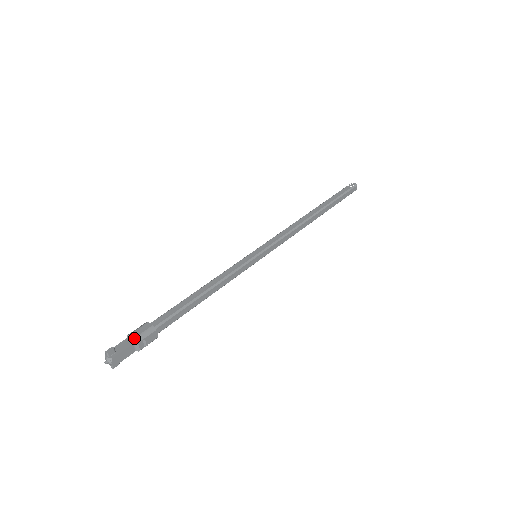
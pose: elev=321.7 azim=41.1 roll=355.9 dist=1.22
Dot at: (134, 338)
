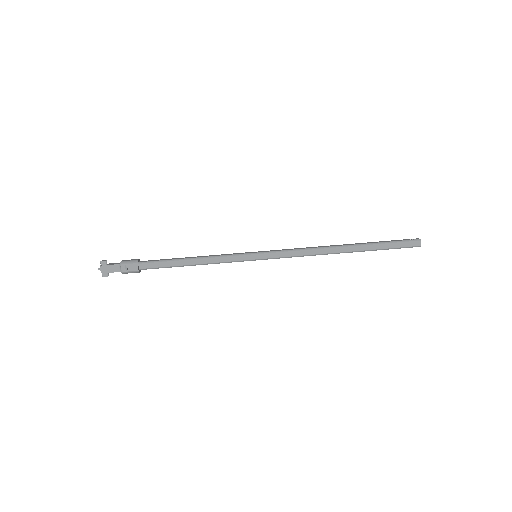
Dot at: (121, 261)
